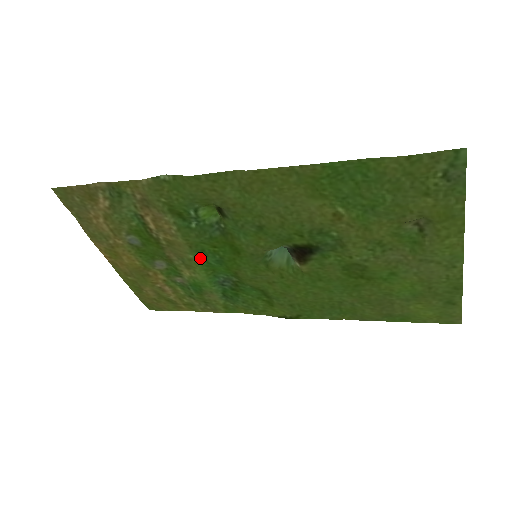
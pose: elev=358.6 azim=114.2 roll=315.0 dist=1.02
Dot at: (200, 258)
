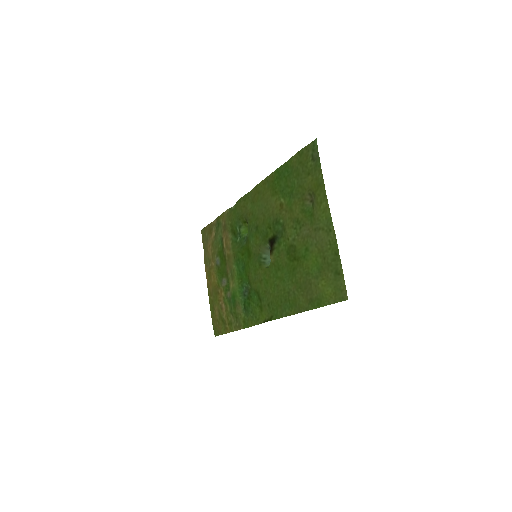
Dot at: (237, 267)
